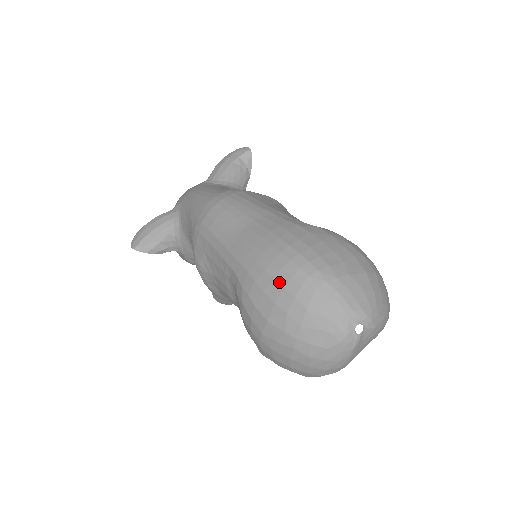
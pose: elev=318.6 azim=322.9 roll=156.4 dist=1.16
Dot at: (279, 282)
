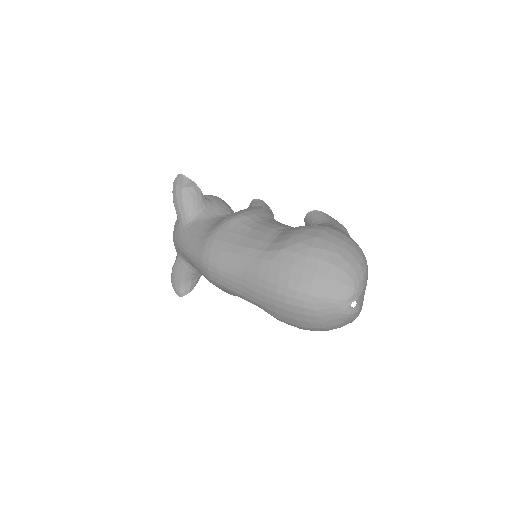
Dot at: (290, 311)
